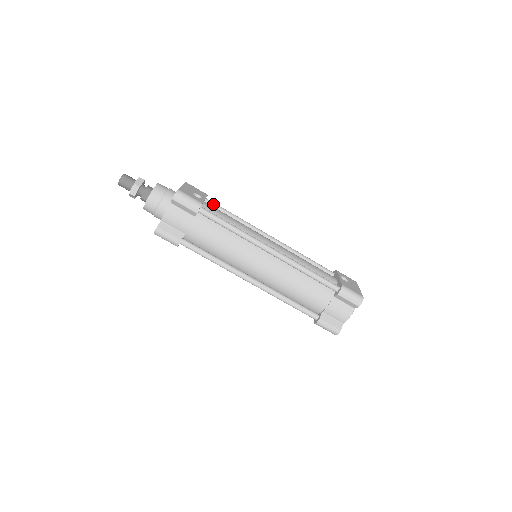
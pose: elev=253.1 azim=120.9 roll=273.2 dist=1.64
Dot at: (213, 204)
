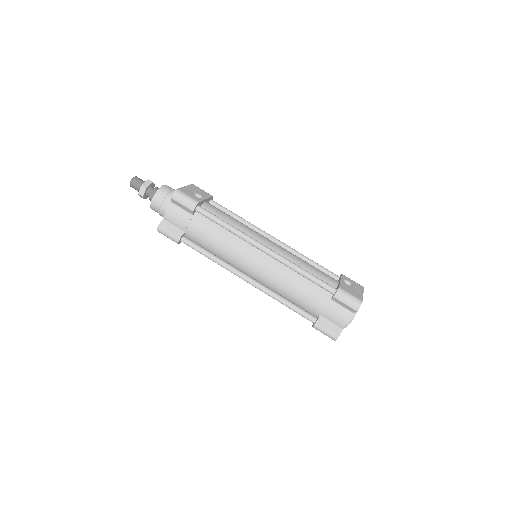
Dot at: (217, 205)
